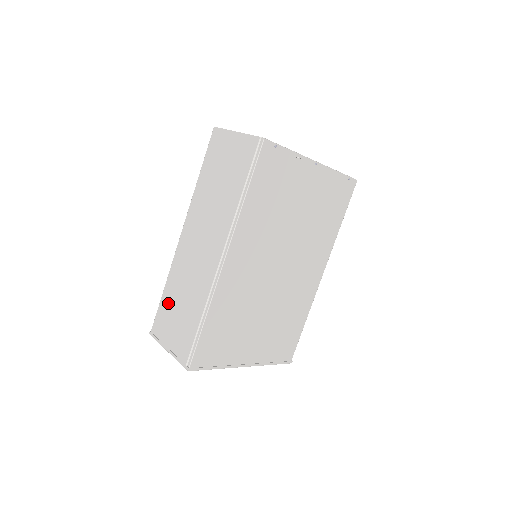
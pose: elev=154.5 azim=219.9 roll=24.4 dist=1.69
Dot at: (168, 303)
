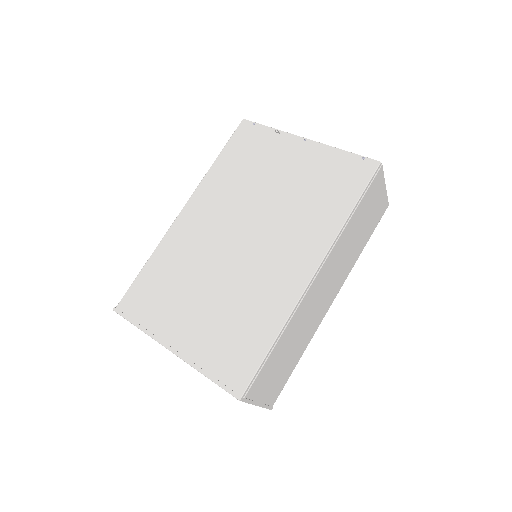
Dot at: occluded
